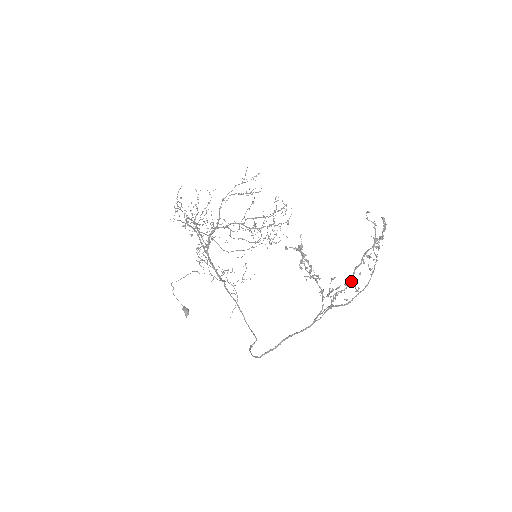
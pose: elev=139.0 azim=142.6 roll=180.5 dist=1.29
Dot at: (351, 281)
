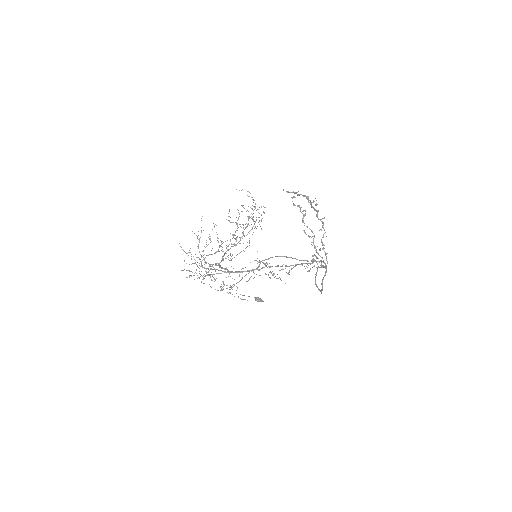
Dot at: (323, 225)
